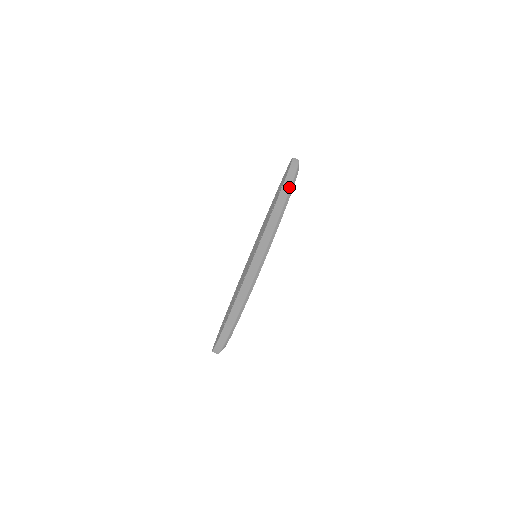
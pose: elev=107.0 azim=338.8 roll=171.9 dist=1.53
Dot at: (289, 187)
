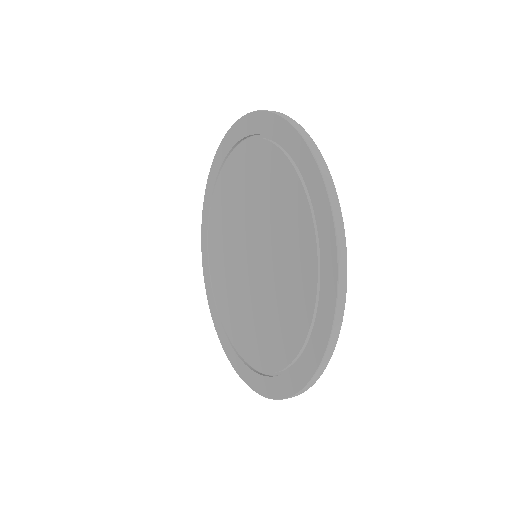
Dot at: occluded
